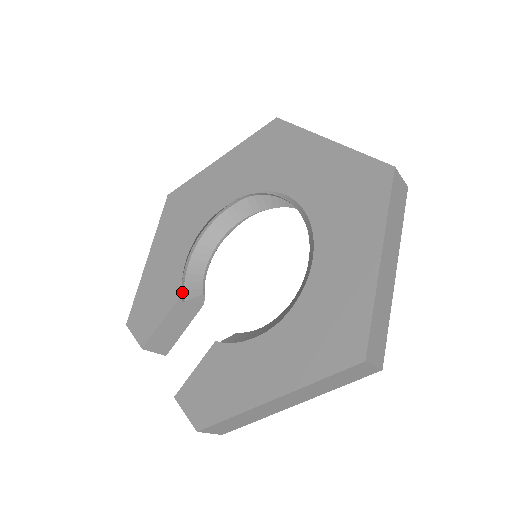
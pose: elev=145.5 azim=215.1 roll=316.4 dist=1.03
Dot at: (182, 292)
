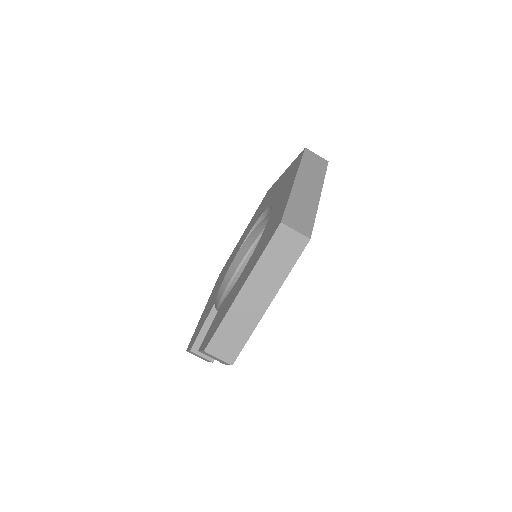
Dot at: (217, 307)
